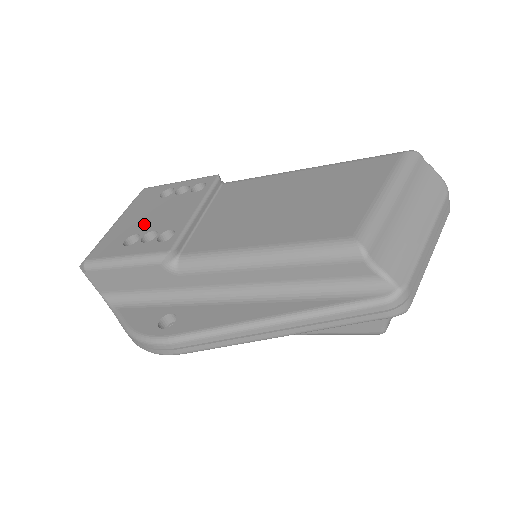
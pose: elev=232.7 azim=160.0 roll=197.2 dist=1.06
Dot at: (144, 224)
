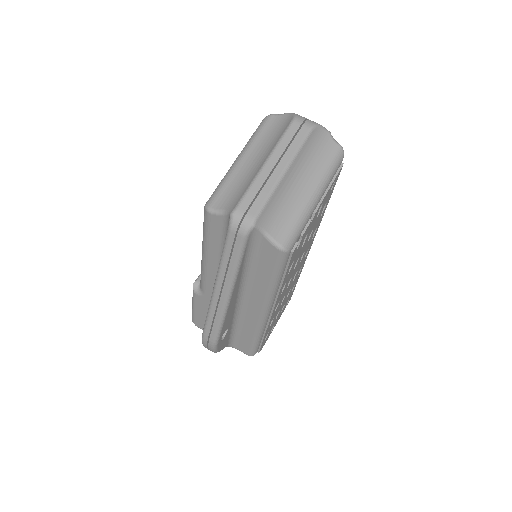
Dot at: occluded
